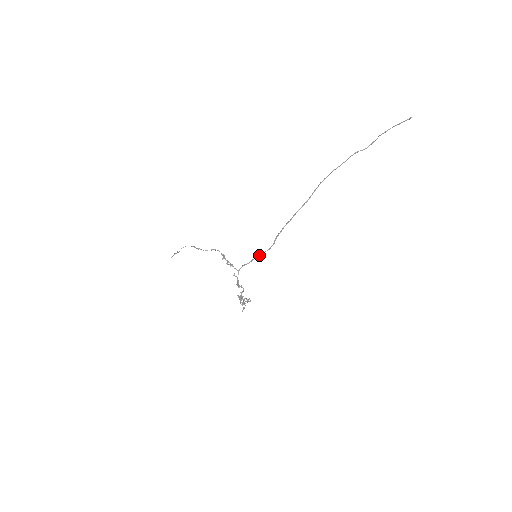
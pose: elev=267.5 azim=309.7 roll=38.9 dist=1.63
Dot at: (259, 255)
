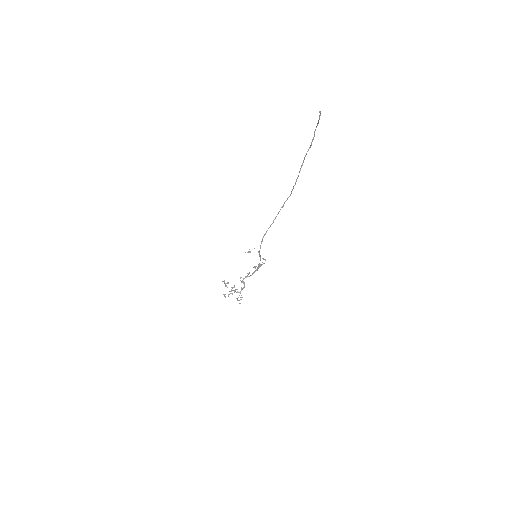
Dot at: (260, 258)
